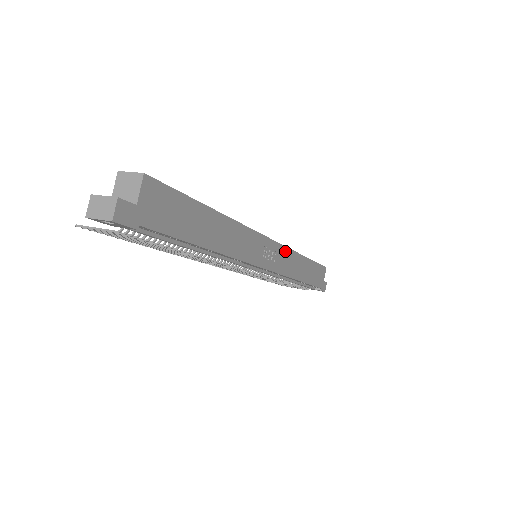
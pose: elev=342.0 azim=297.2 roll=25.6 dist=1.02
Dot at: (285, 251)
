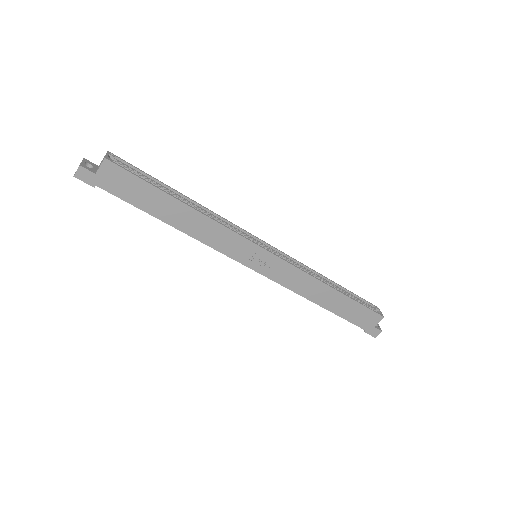
Dot at: (291, 268)
